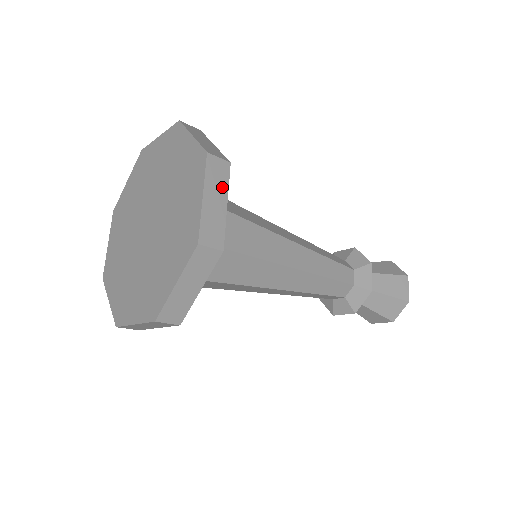
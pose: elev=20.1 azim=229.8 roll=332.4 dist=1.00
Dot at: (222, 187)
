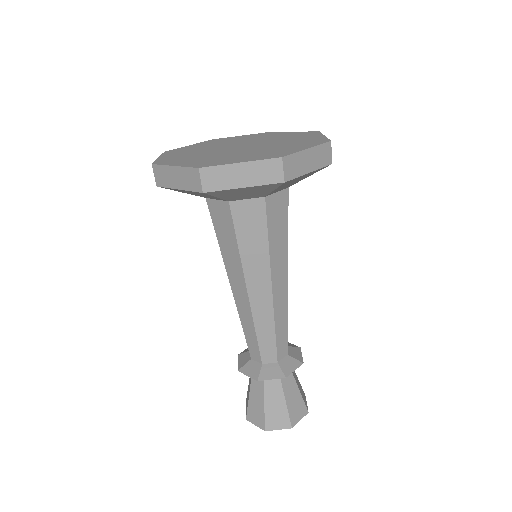
Dot at: occluded
